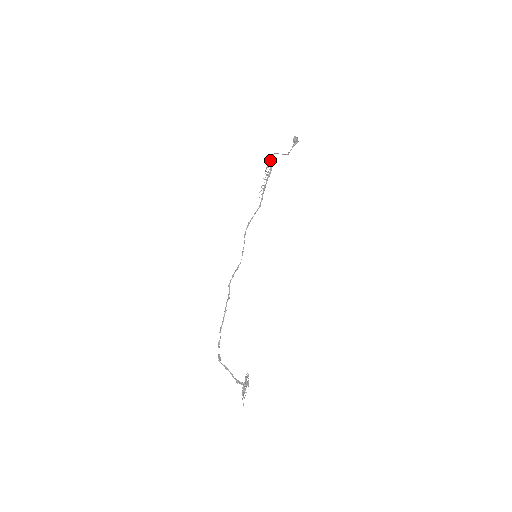
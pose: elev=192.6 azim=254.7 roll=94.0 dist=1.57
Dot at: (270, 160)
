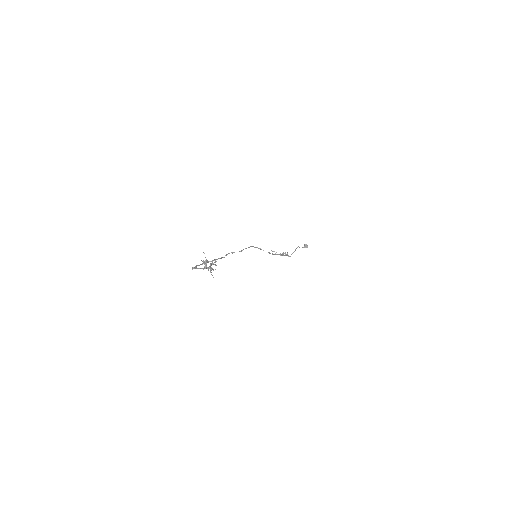
Dot at: (285, 252)
